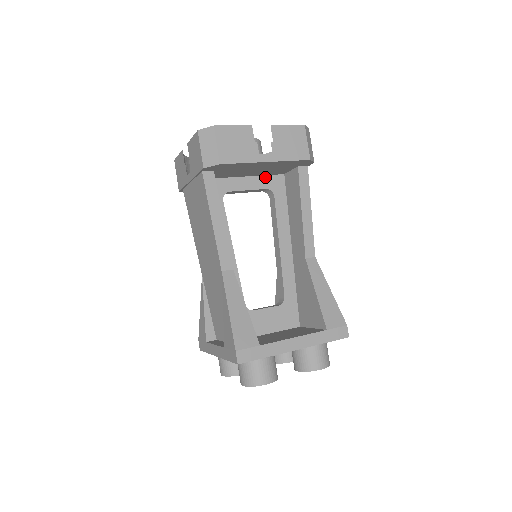
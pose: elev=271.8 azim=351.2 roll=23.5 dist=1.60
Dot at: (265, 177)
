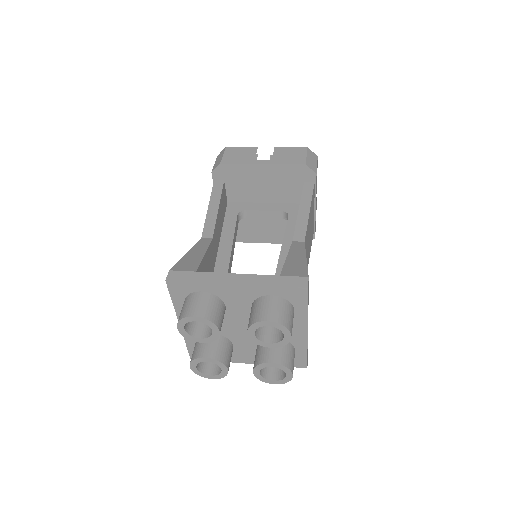
Dot at: (284, 204)
